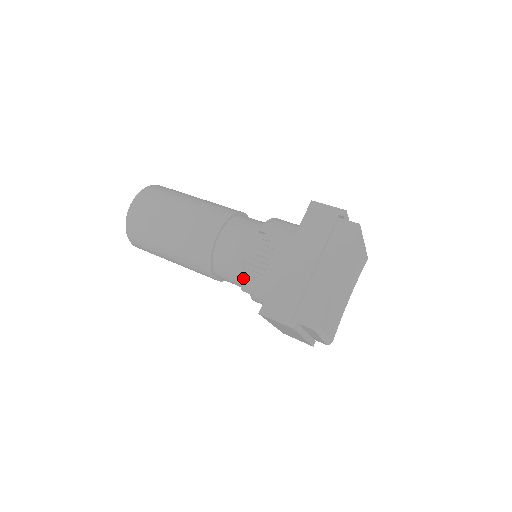
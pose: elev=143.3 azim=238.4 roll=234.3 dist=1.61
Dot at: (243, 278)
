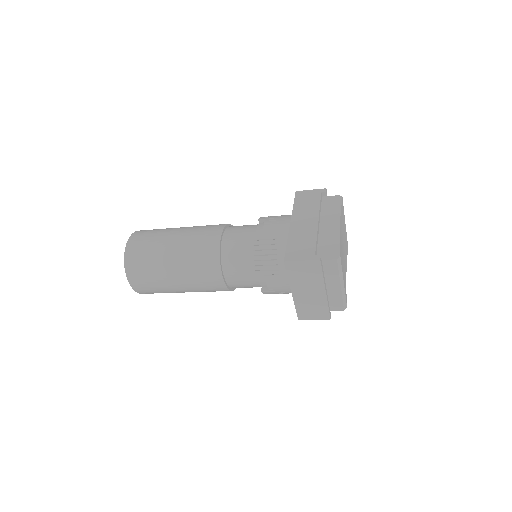
Dot at: (256, 255)
